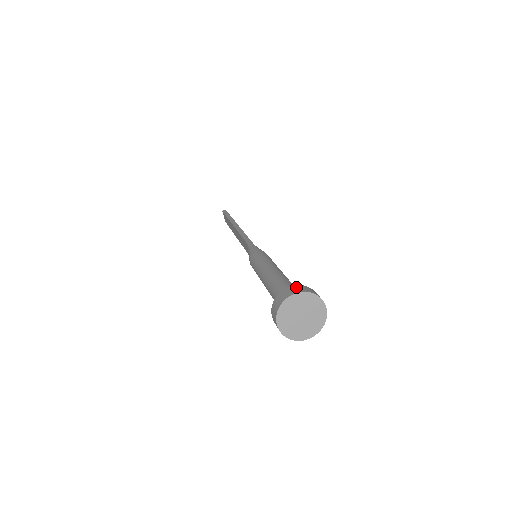
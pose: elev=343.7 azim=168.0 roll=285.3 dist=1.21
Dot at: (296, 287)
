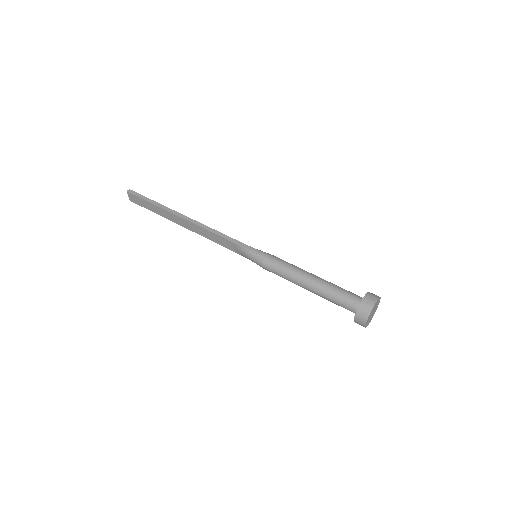
Dot at: (369, 297)
